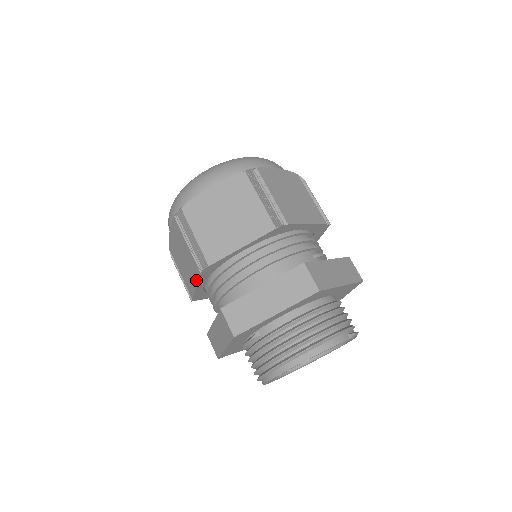
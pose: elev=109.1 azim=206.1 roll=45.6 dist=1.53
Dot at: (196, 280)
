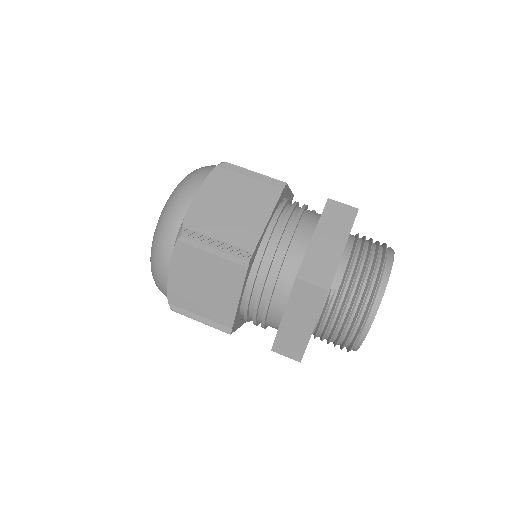
Dot at: (239, 288)
